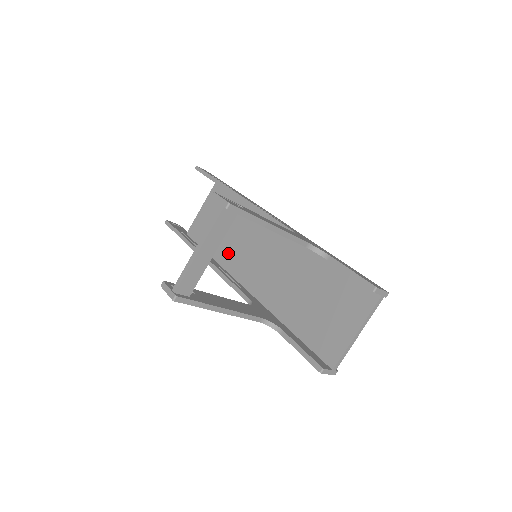
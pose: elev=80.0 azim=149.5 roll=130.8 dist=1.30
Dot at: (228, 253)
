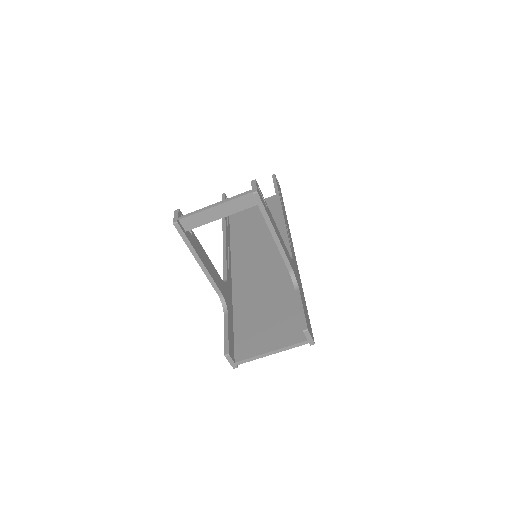
Dot at: (242, 243)
